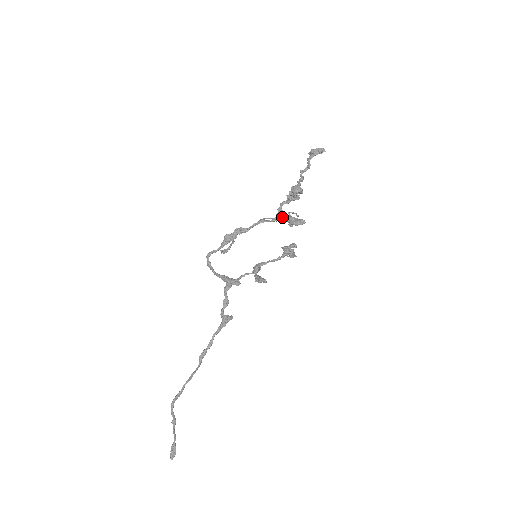
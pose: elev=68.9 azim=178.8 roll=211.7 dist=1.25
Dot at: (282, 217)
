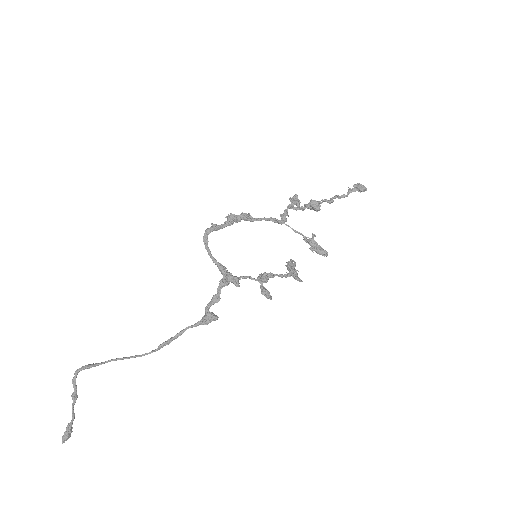
Dot at: (285, 221)
